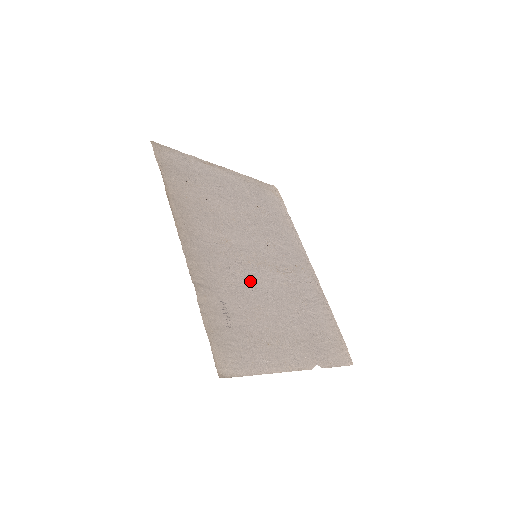
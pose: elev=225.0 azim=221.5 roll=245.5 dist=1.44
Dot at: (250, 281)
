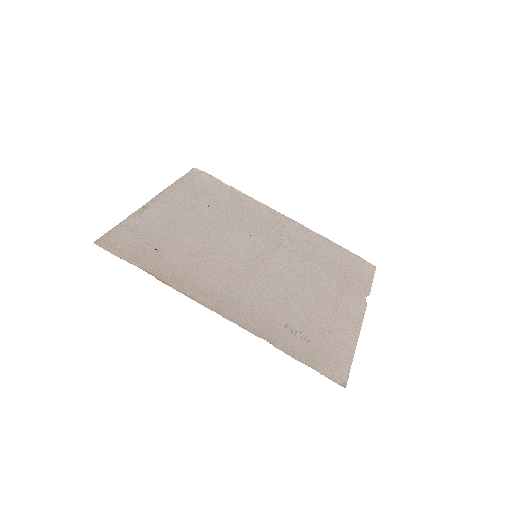
Dot at: (277, 284)
